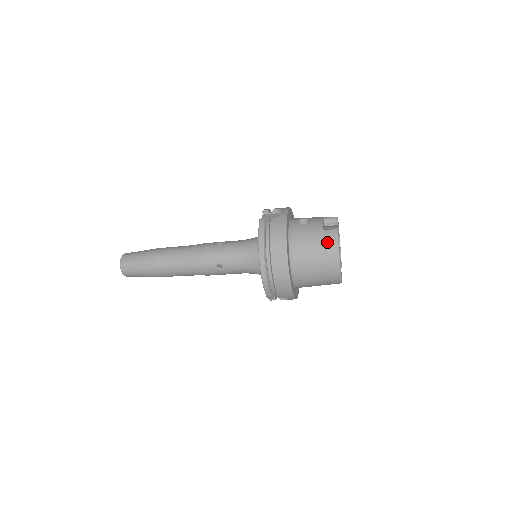
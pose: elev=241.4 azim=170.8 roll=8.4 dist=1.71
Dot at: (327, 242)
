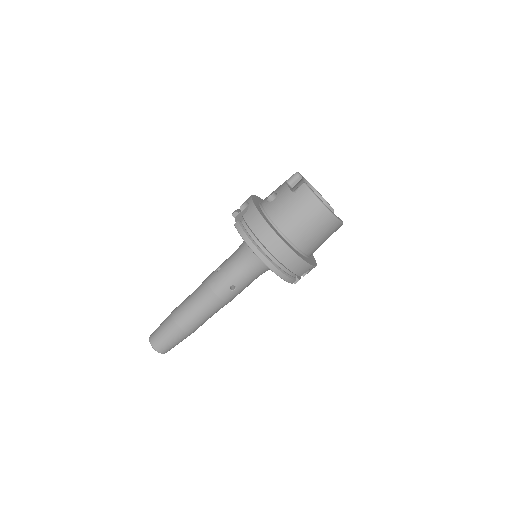
Dot at: (303, 200)
